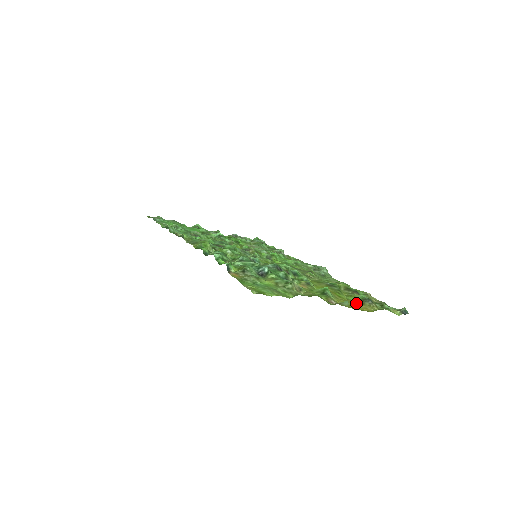
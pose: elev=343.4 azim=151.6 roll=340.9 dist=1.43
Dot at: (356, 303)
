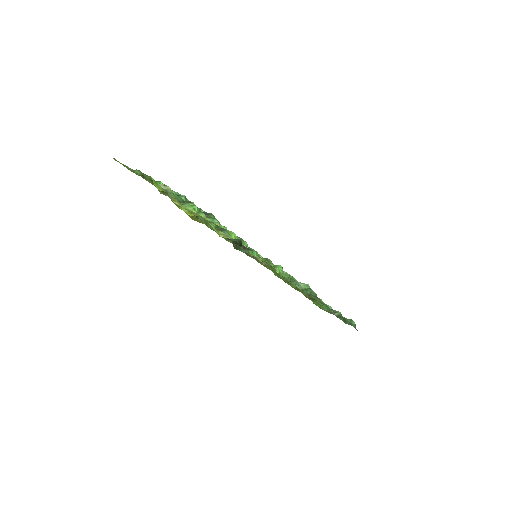
Dot at: occluded
